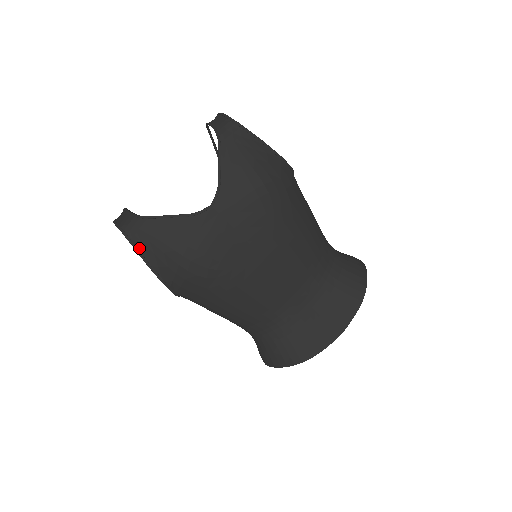
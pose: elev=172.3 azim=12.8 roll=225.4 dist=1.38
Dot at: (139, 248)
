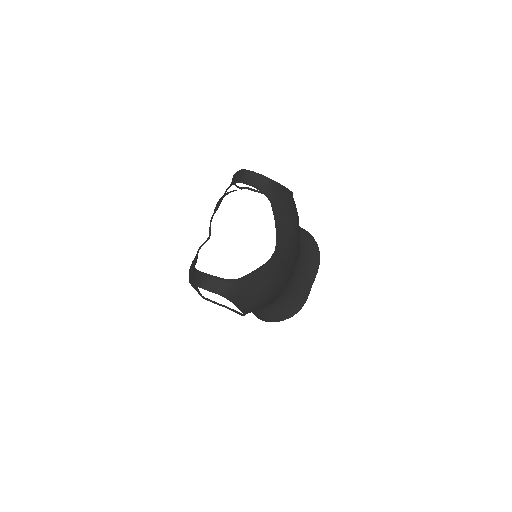
Dot at: (235, 301)
